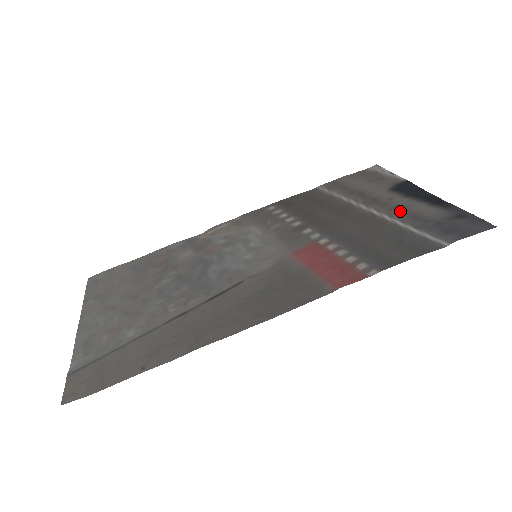
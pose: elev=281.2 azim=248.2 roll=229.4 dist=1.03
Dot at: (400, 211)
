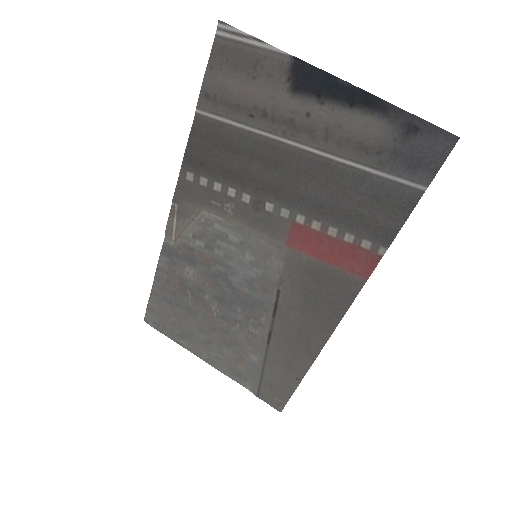
Dot at: (339, 142)
